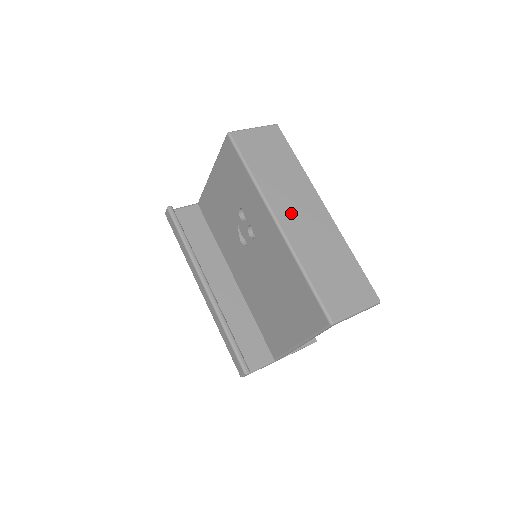
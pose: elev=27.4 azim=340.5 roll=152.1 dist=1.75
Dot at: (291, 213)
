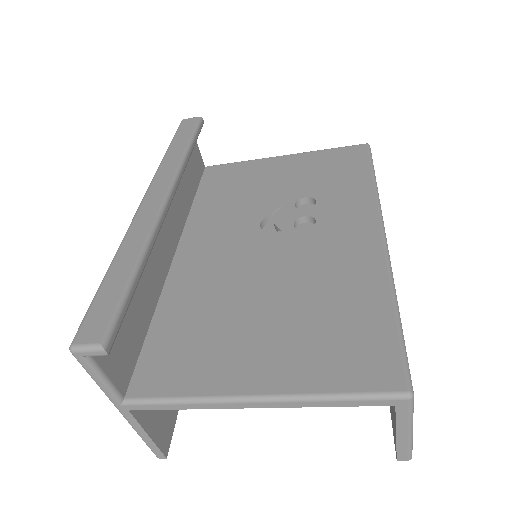
Dot at: occluded
